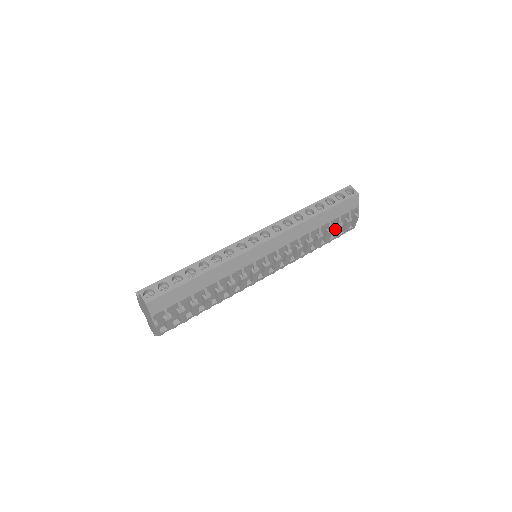
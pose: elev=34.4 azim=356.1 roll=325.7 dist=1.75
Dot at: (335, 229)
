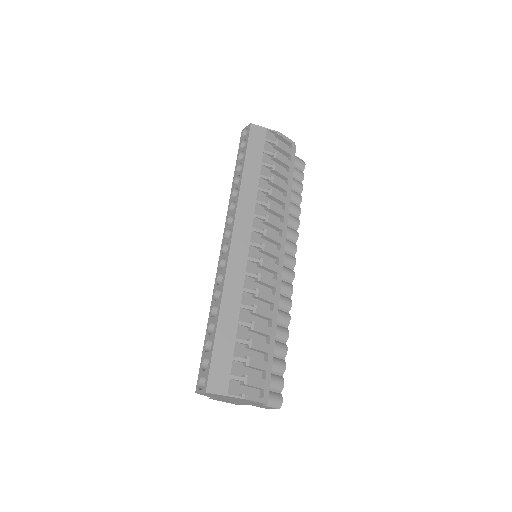
Dot at: (278, 162)
